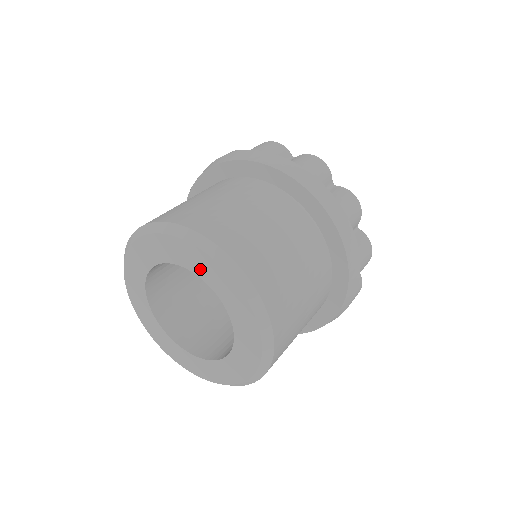
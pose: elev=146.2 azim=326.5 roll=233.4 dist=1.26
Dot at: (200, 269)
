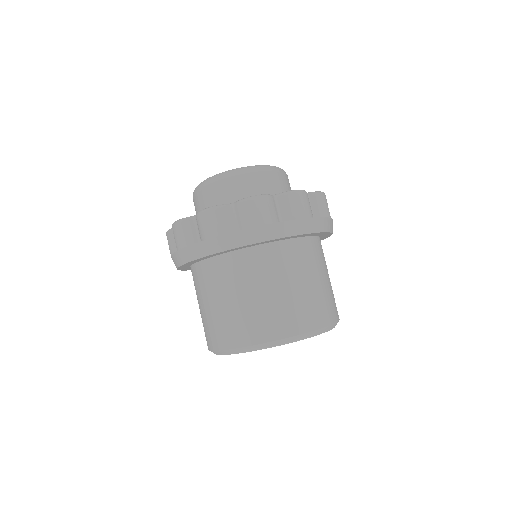
Dot at: occluded
